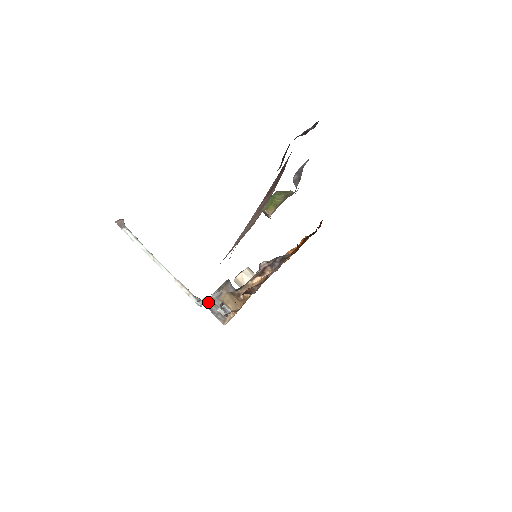
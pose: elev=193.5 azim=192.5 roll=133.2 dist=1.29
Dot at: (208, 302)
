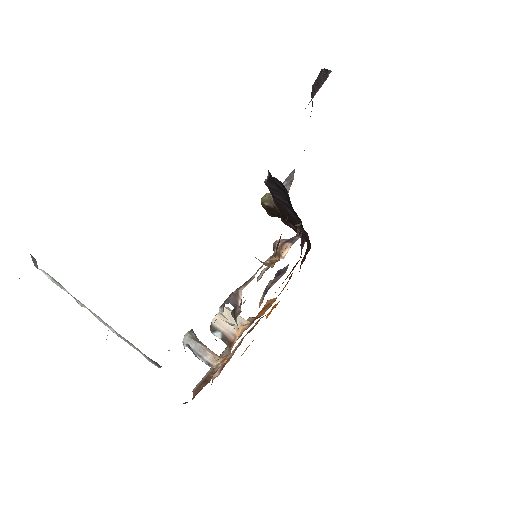
Dot at: occluded
